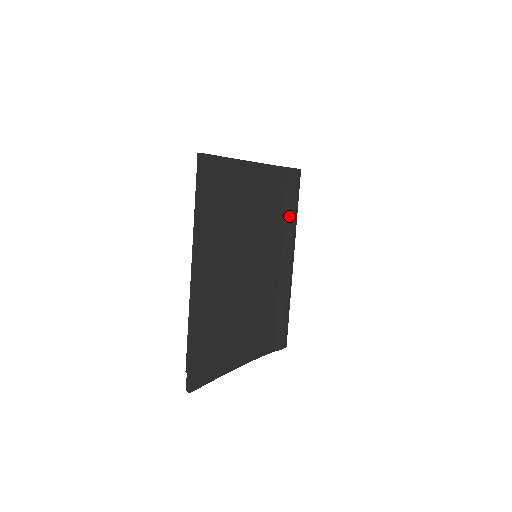
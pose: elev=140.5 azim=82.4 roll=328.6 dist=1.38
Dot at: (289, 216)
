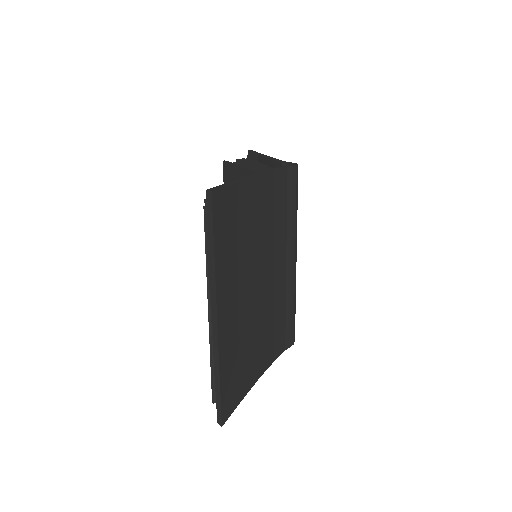
Dot at: (291, 217)
